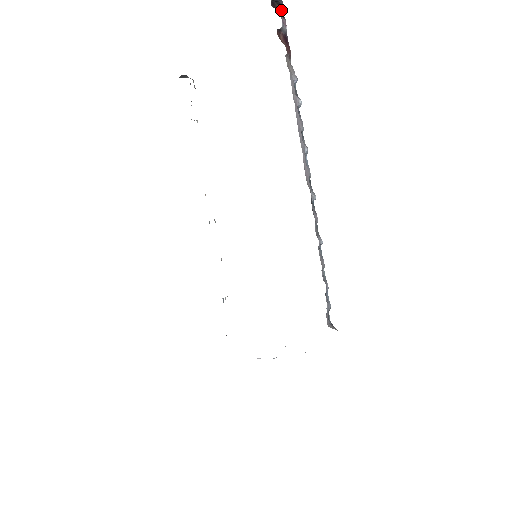
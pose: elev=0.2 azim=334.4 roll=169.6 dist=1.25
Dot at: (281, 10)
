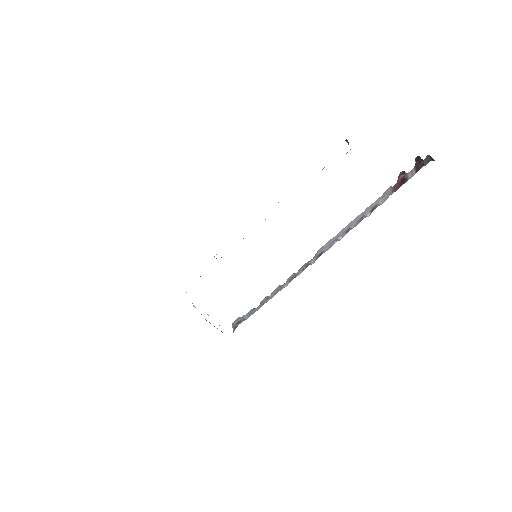
Dot at: (421, 167)
